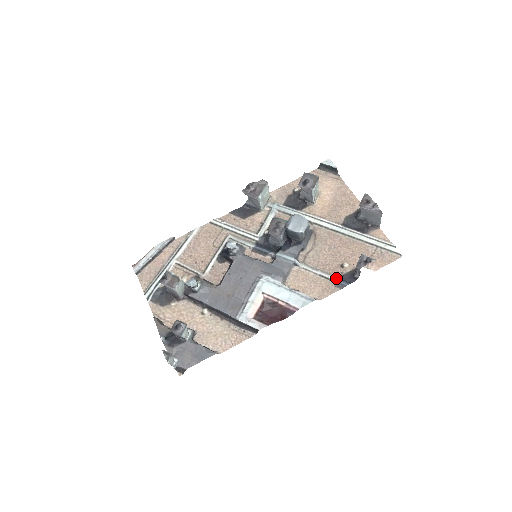
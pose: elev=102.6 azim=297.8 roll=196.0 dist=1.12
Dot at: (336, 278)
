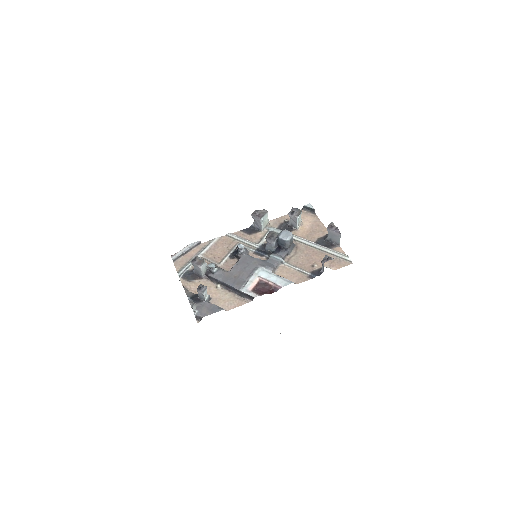
Dot at: (308, 272)
